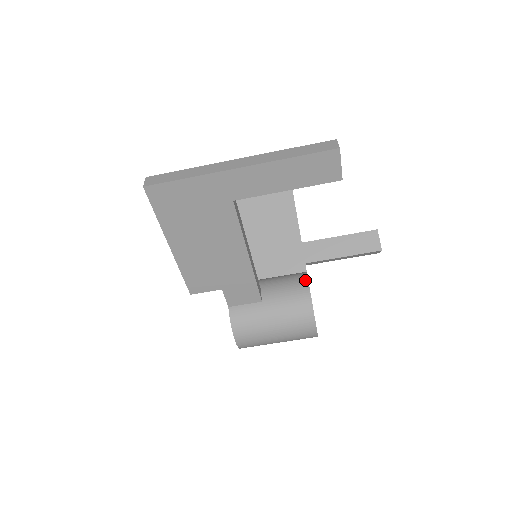
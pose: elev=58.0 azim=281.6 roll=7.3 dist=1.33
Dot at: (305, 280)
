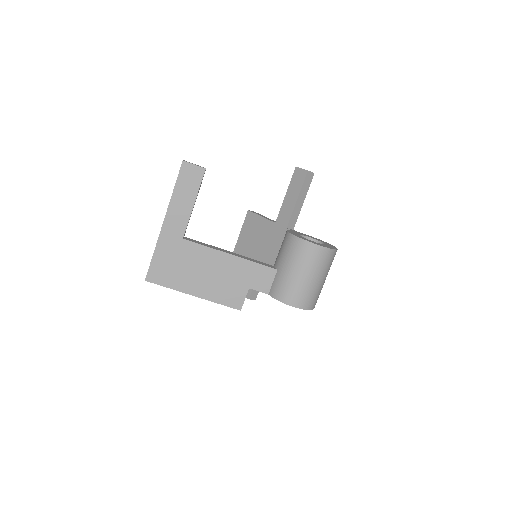
Dot at: (286, 233)
